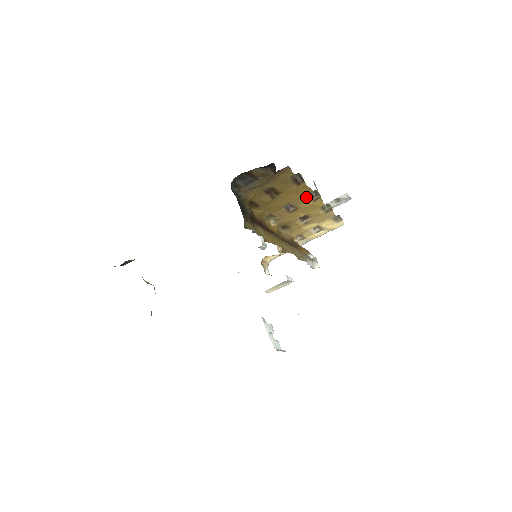
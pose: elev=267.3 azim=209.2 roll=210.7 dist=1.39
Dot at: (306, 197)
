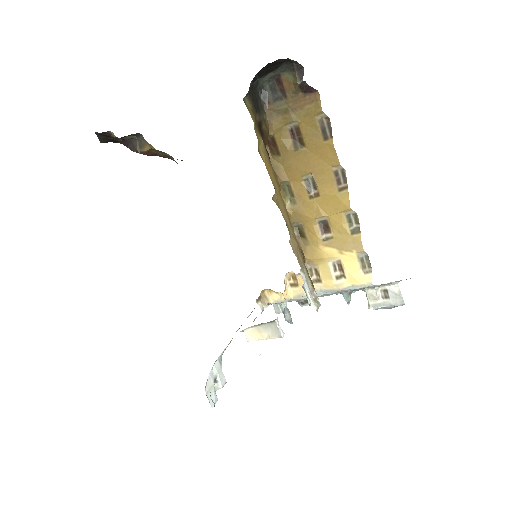
Dot at: (331, 175)
